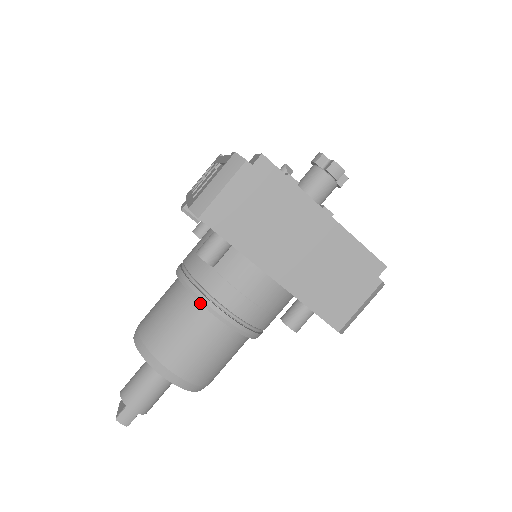
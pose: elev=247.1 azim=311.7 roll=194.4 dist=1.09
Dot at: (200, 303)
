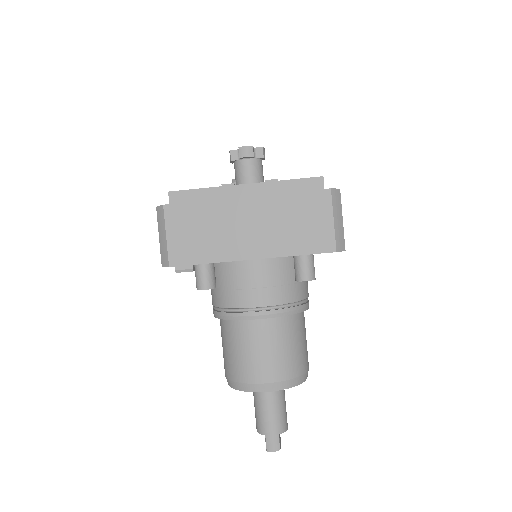
Dot at: (235, 320)
